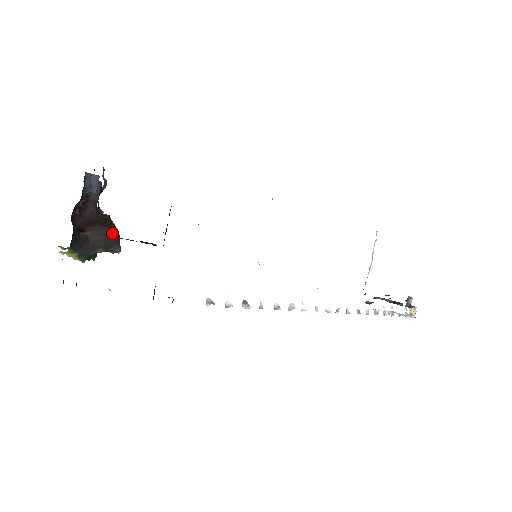
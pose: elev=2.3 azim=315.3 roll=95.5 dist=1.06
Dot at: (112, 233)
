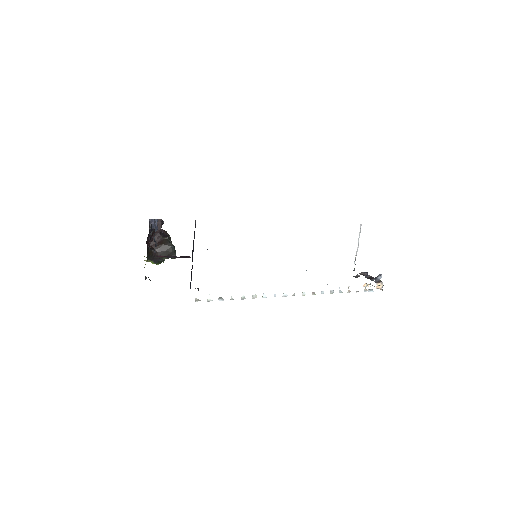
Dot at: (170, 248)
